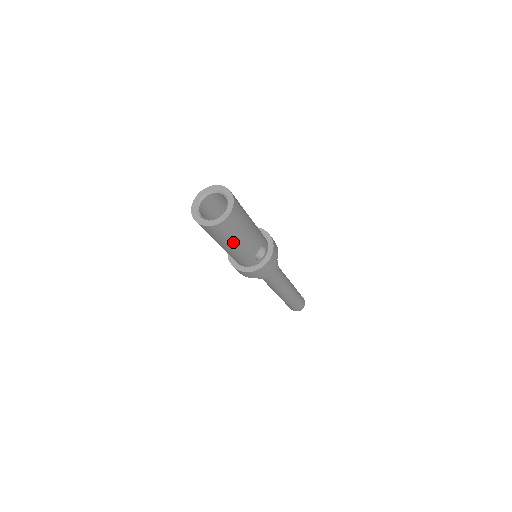
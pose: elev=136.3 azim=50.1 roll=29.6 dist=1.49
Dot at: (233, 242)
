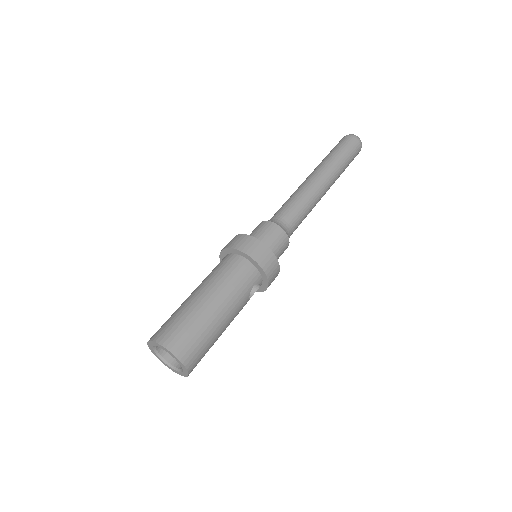
Dot at: occluded
